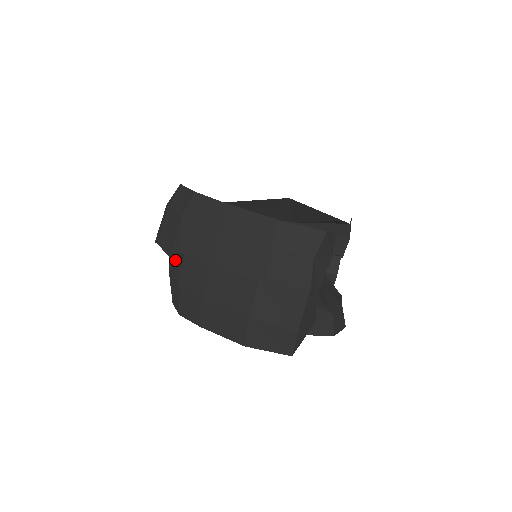
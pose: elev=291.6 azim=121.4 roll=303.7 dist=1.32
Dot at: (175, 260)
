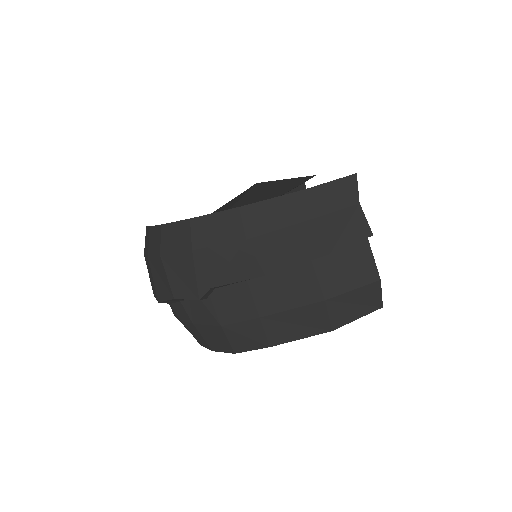
Dot at: (196, 304)
